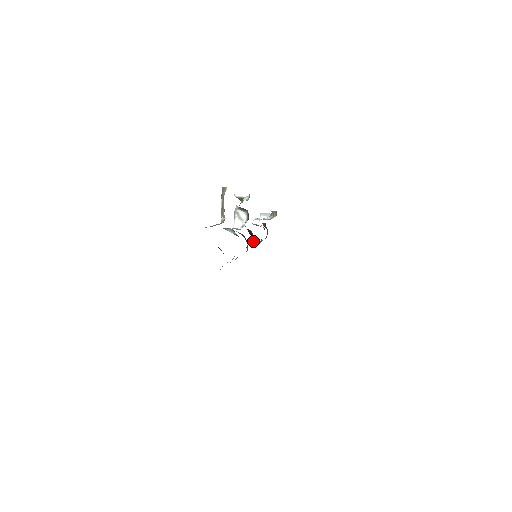
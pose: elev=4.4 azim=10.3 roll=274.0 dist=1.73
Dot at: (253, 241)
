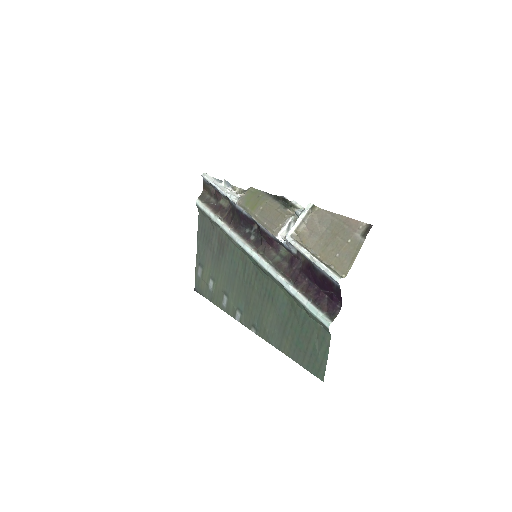
Dot at: (242, 228)
